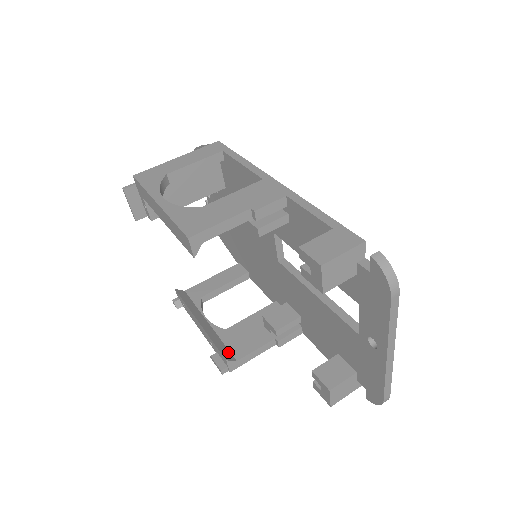
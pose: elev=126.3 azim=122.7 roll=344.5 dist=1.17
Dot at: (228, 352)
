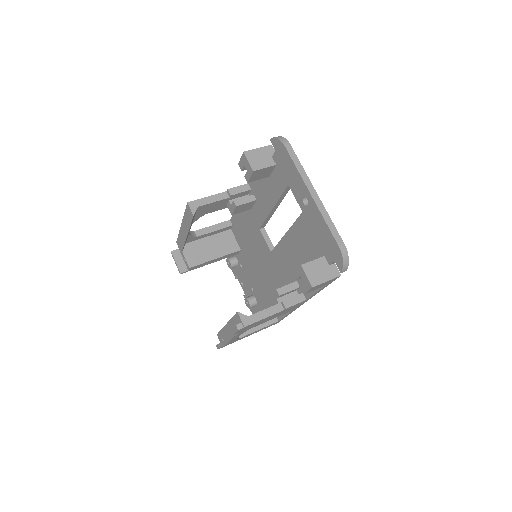
Dot at: occluded
